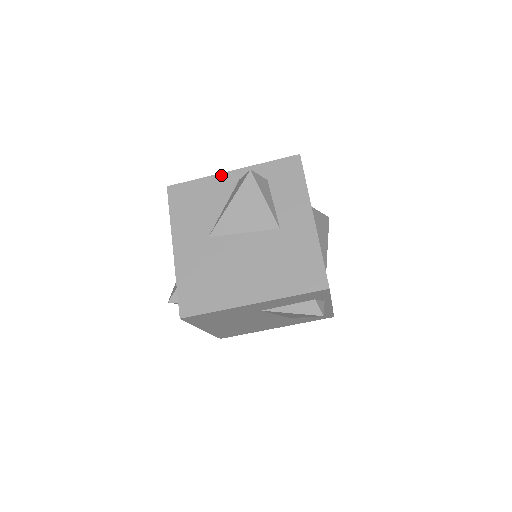
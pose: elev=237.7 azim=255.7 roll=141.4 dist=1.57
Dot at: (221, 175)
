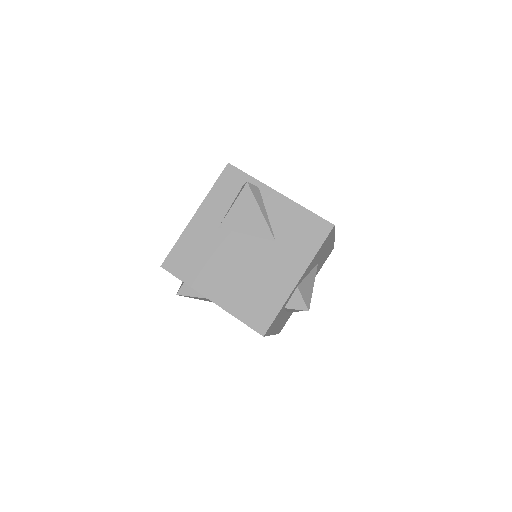
Dot at: occluded
